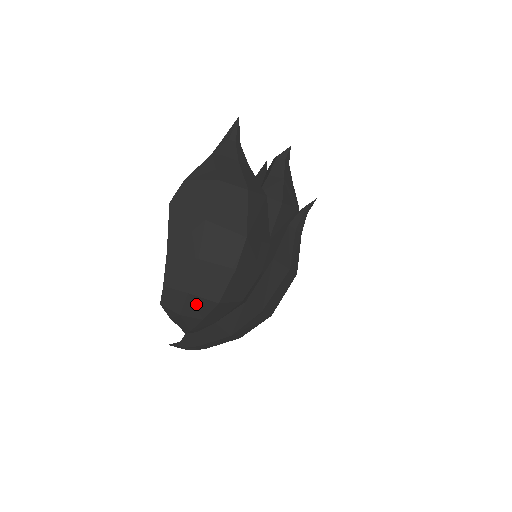
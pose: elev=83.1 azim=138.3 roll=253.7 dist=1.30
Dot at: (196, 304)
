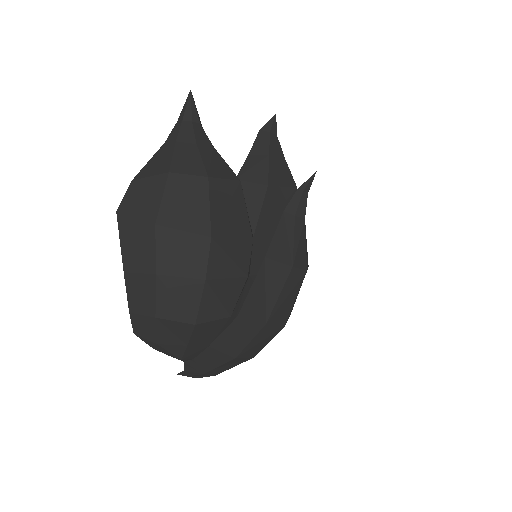
Dot at: (171, 329)
